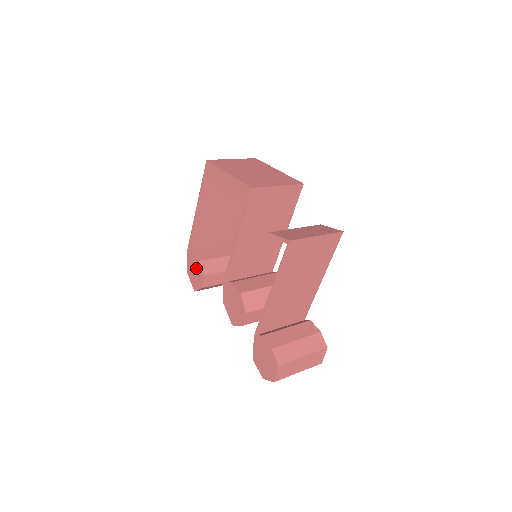
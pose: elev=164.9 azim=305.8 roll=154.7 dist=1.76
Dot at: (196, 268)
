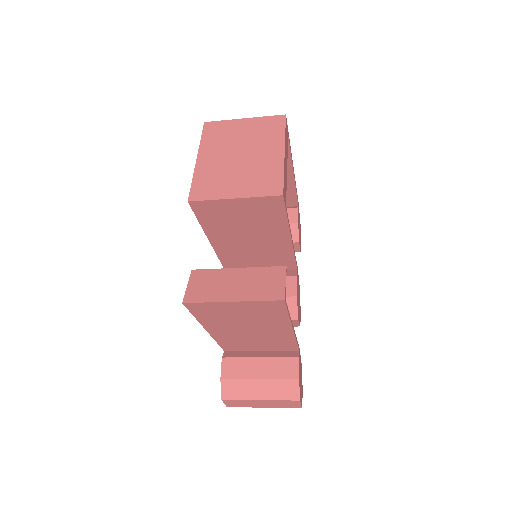
Dot at: occluded
